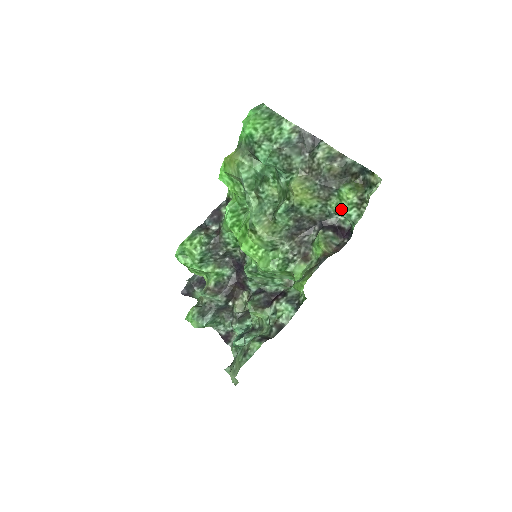
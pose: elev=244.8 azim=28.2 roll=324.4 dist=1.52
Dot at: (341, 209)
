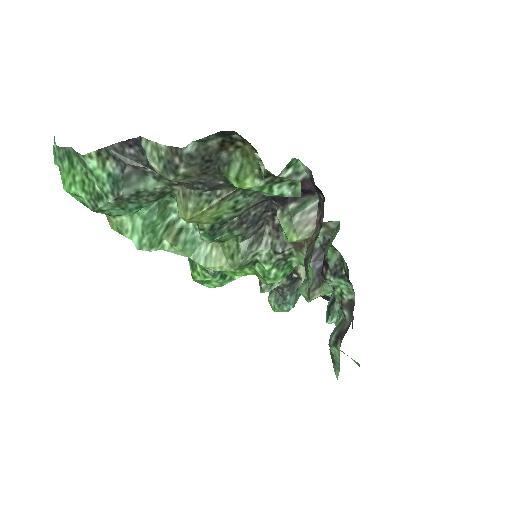
Dot at: occluded
